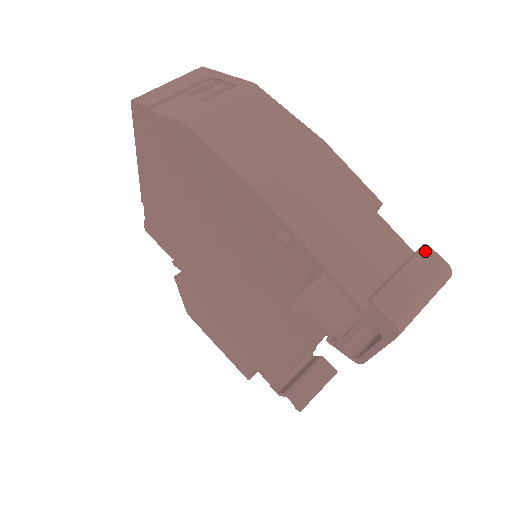
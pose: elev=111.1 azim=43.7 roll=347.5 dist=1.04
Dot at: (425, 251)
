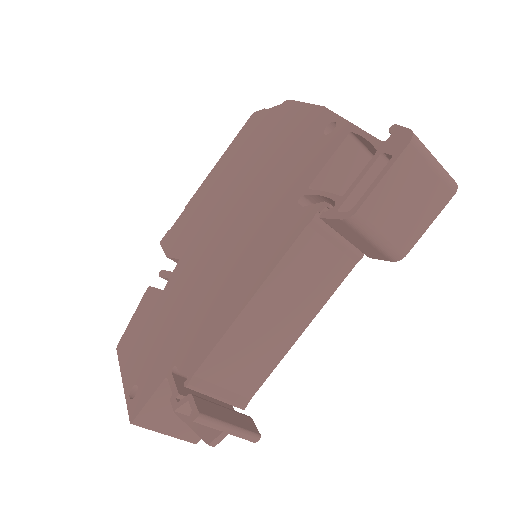
Dot at: occluded
